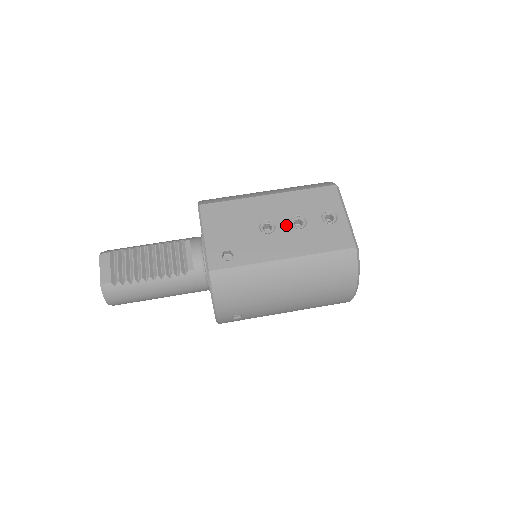
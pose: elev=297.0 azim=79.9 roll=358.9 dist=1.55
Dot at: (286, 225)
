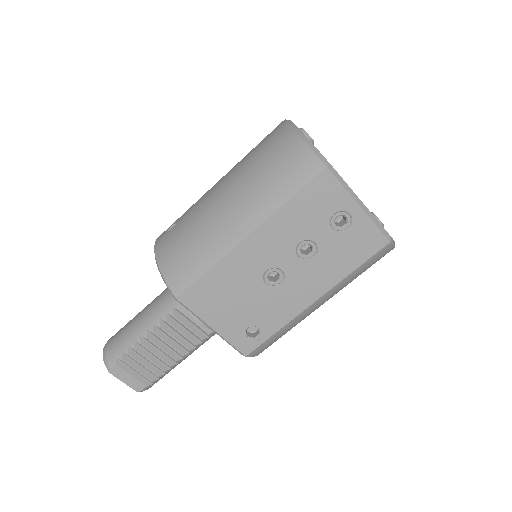
Dot at: (294, 263)
